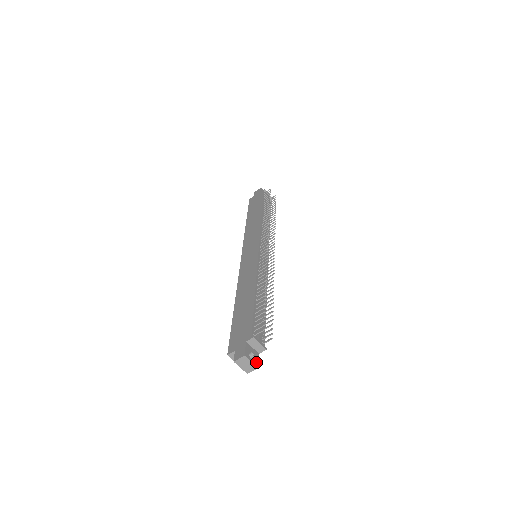
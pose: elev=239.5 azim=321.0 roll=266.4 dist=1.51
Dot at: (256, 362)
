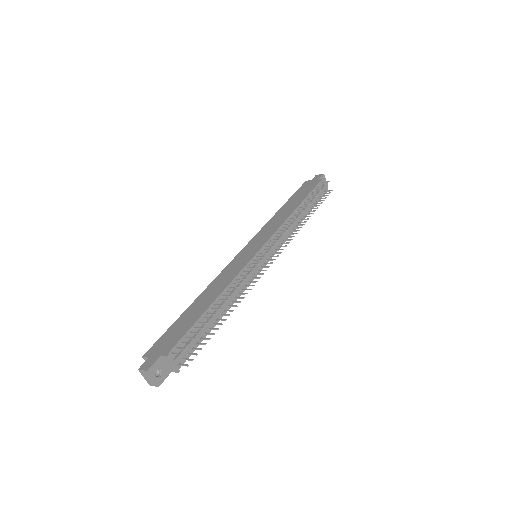
Dot at: (160, 380)
